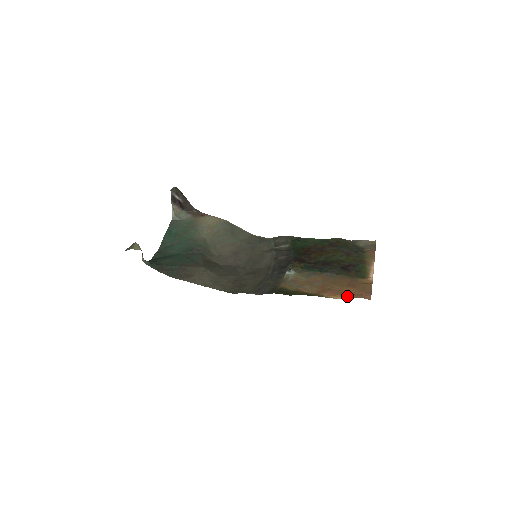
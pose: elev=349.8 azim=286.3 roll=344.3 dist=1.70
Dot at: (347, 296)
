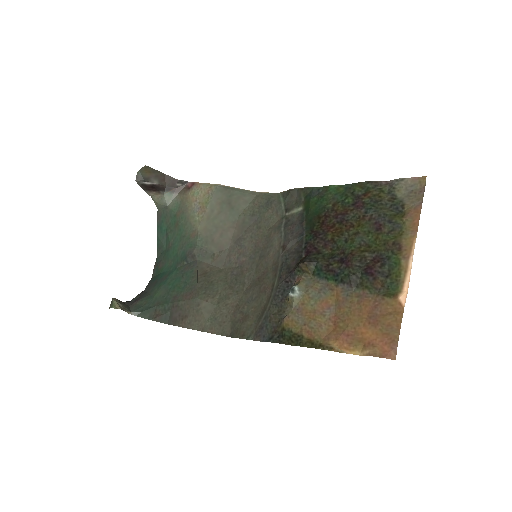
Dot at: (363, 350)
